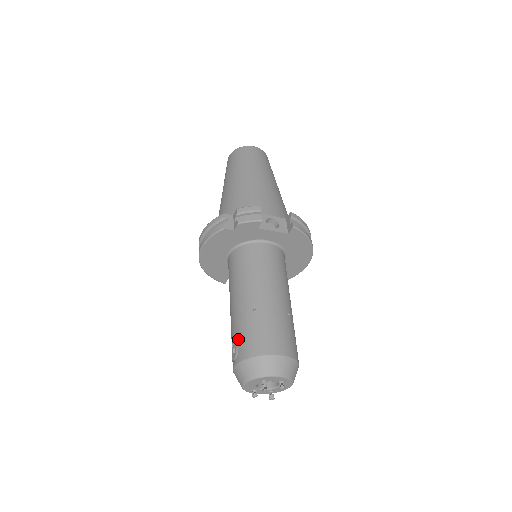
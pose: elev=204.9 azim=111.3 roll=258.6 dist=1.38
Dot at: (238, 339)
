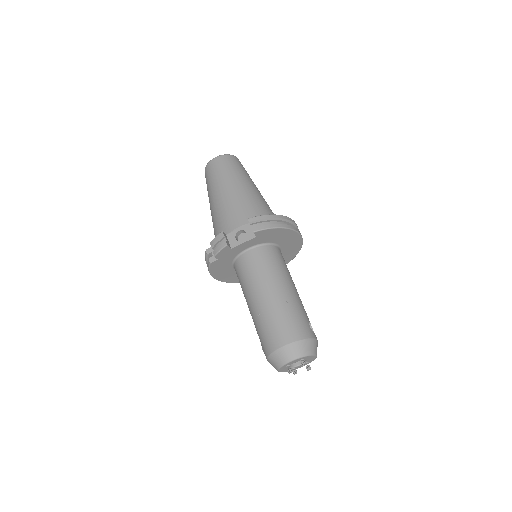
Dot at: (260, 341)
